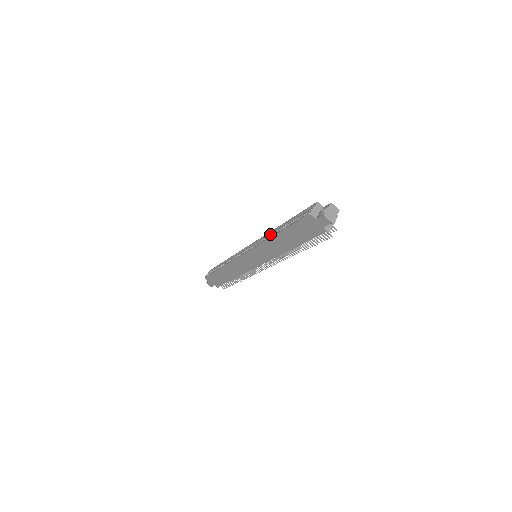
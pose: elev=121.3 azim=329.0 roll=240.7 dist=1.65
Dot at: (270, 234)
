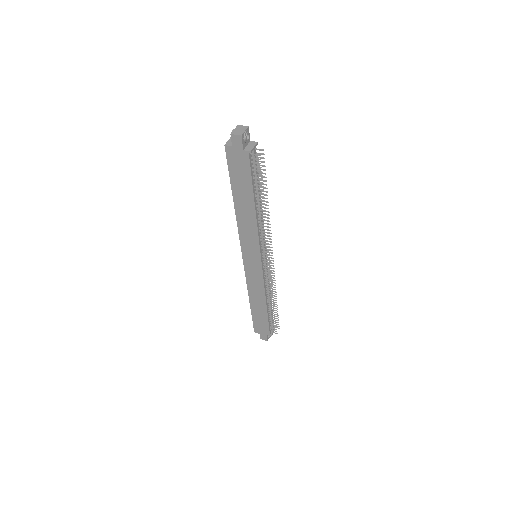
Dot at: occluded
